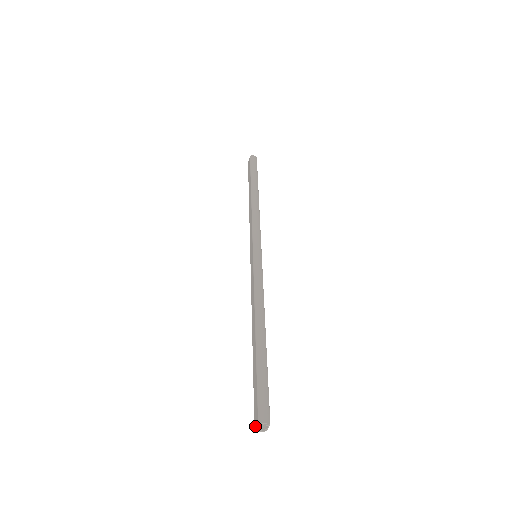
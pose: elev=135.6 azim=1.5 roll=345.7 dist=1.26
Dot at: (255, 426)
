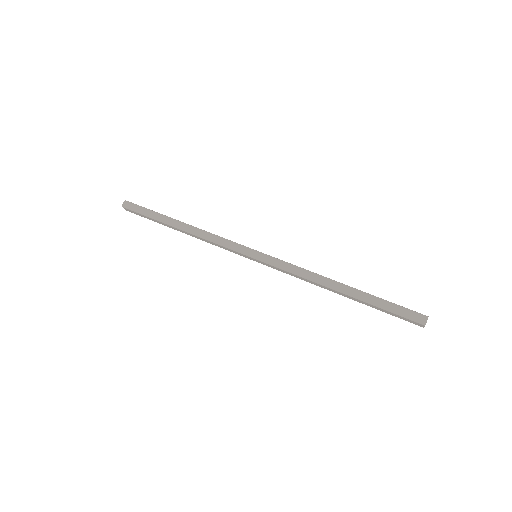
Dot at: (423, 327)
